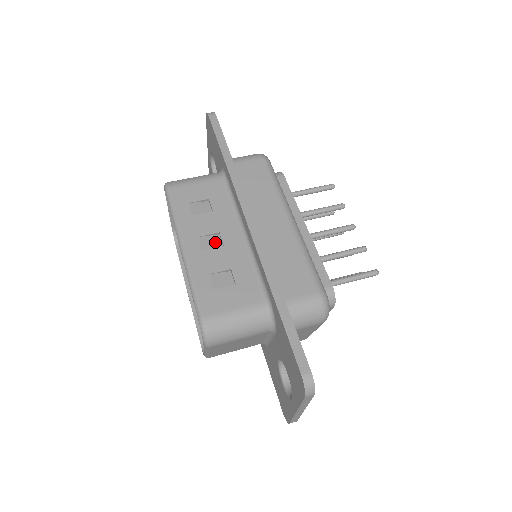
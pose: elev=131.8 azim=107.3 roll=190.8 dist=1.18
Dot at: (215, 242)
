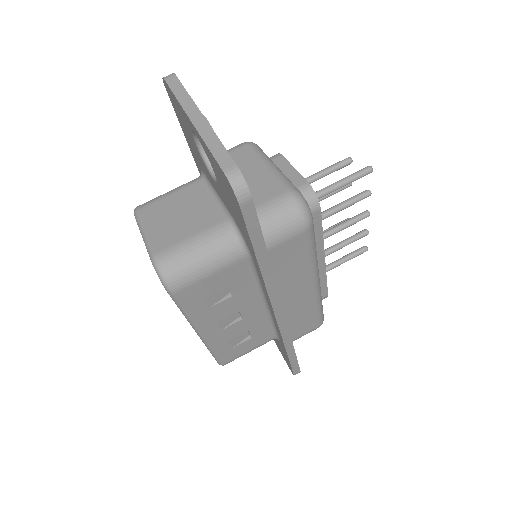
Dot at: (233, 317)
